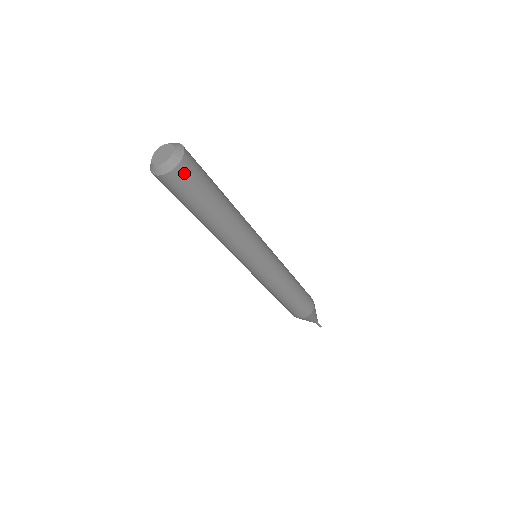
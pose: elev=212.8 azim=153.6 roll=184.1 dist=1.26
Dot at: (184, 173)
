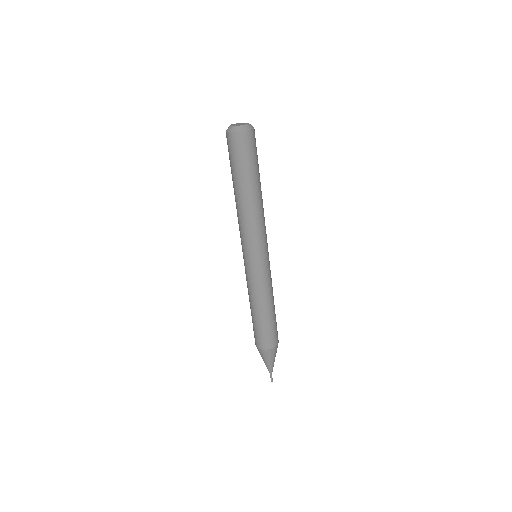
Dot at: (254, 137)
